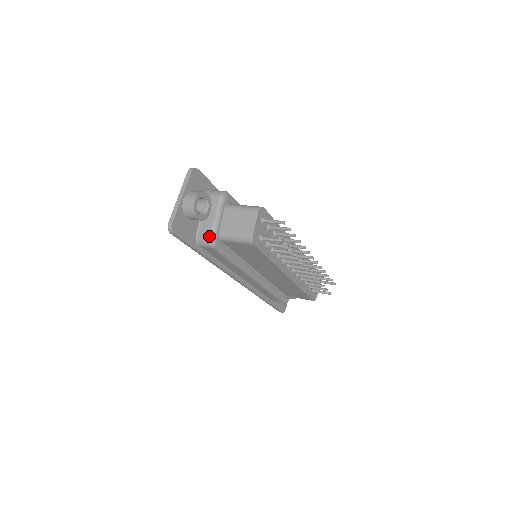
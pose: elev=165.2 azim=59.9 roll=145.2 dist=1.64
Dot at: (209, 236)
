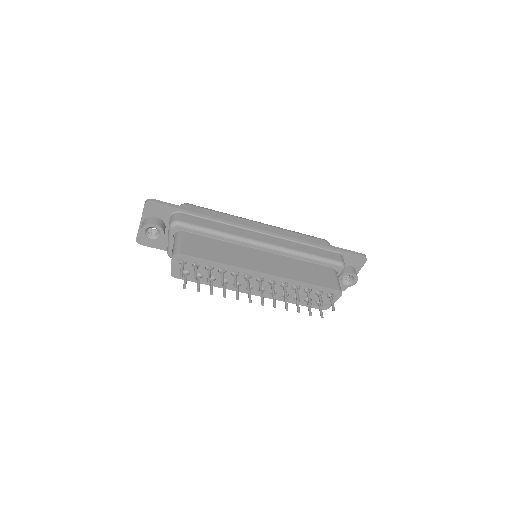
Dot at: (167, 251)
